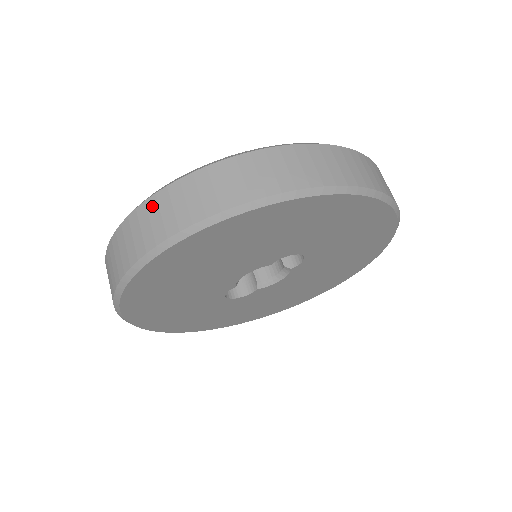
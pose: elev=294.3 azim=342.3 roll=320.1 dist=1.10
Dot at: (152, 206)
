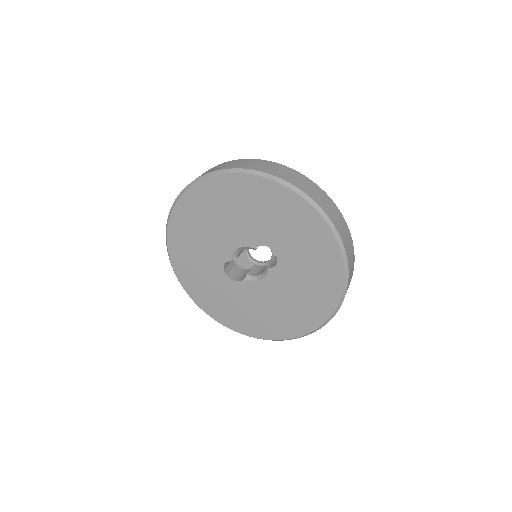
Dot at: occluded
